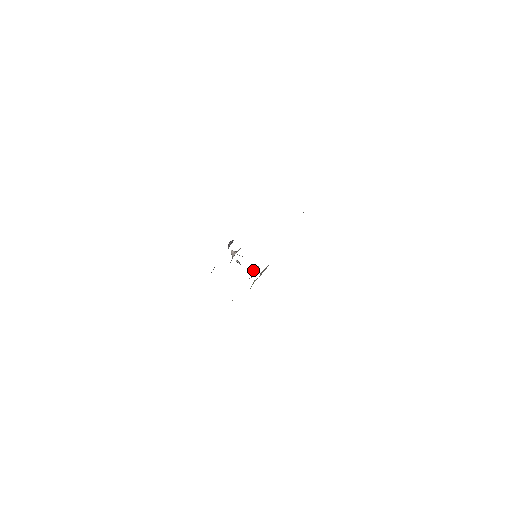
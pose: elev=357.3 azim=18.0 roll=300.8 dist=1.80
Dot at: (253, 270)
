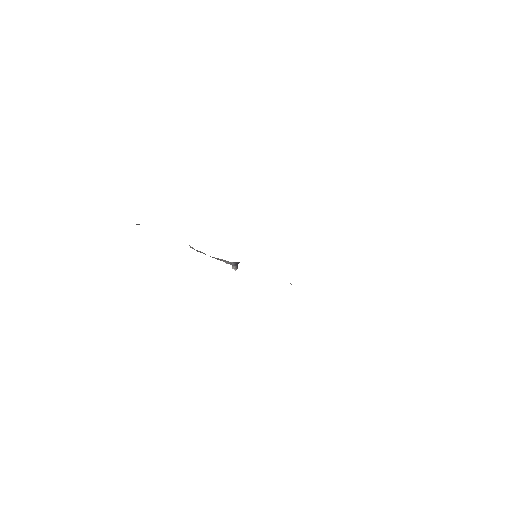
Dot at: occluded
